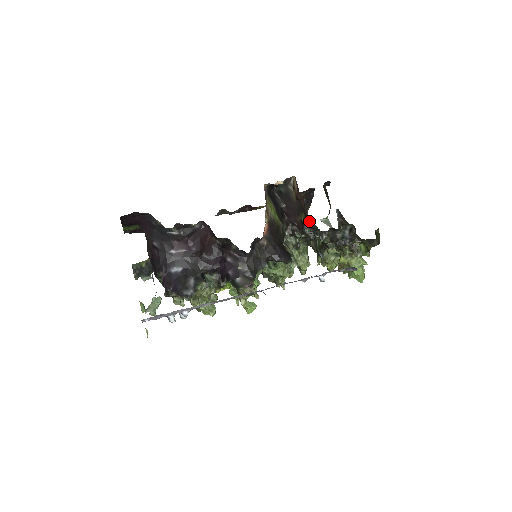
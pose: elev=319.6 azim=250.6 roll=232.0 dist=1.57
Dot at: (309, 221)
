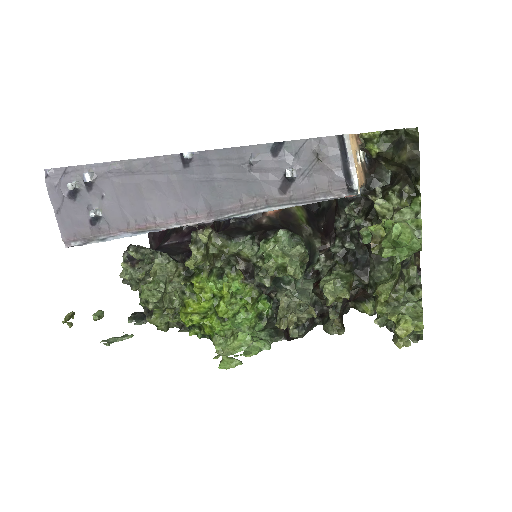
Dot at: (336, 199)
